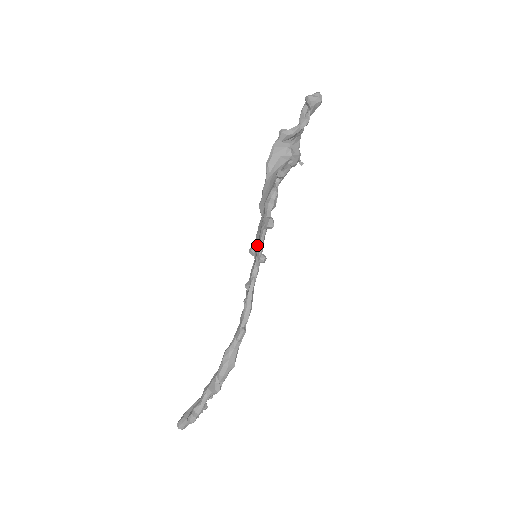
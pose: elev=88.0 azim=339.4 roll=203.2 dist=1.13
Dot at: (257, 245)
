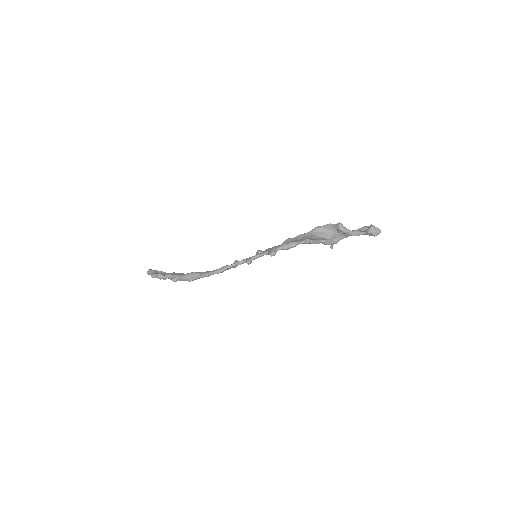
Dot at: occluded
